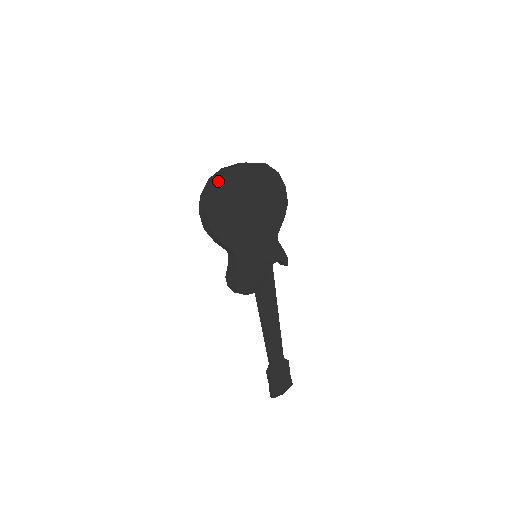
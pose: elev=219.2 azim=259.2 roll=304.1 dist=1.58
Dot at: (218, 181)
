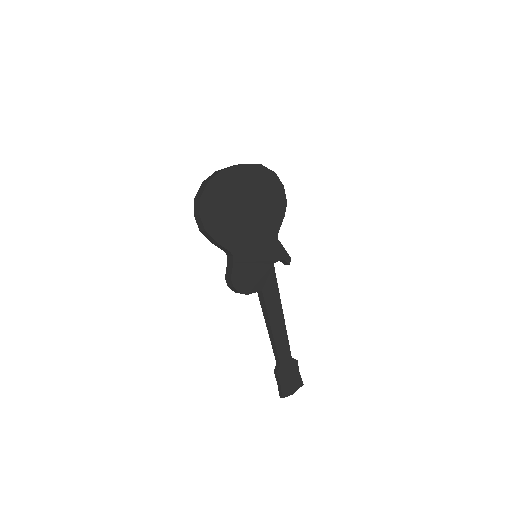
Dot at: (211, 184)
